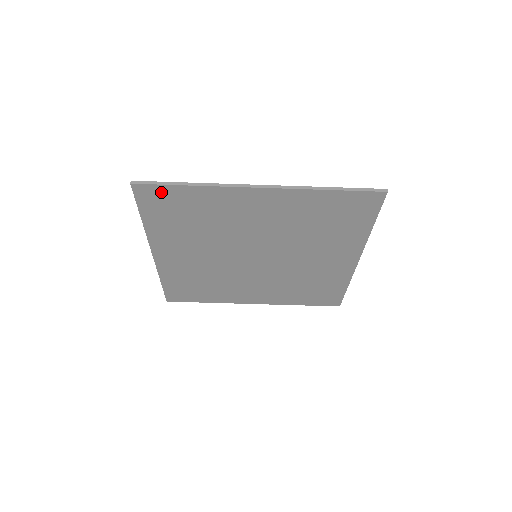
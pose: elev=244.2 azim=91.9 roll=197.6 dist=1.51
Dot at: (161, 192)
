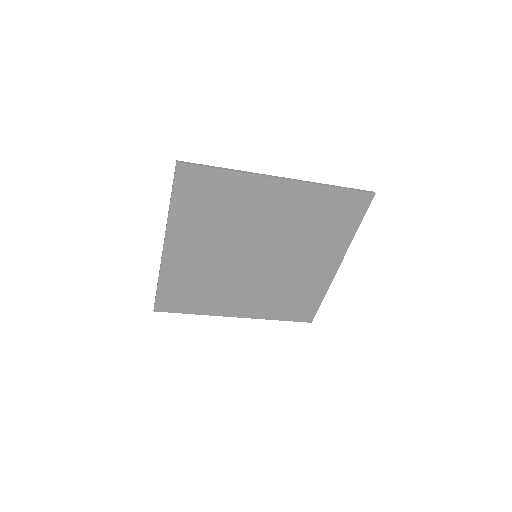
Dot at: (199, 174)
